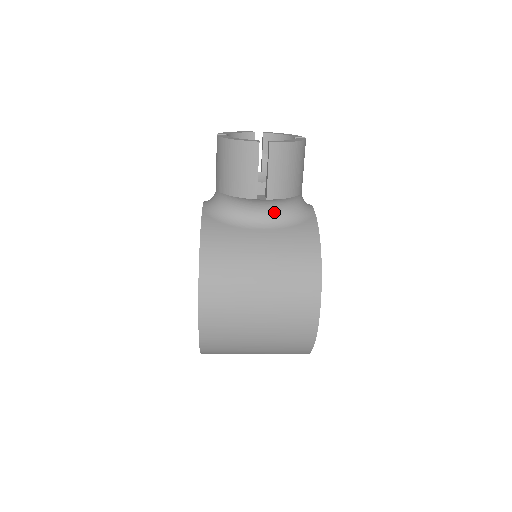
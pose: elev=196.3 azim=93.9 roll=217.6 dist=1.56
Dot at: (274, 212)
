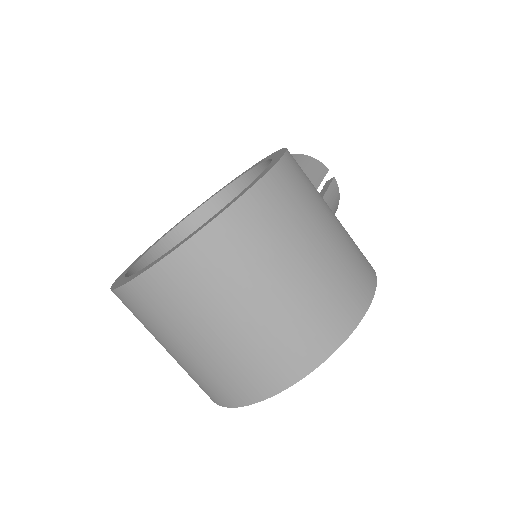
Dot at: occluded
